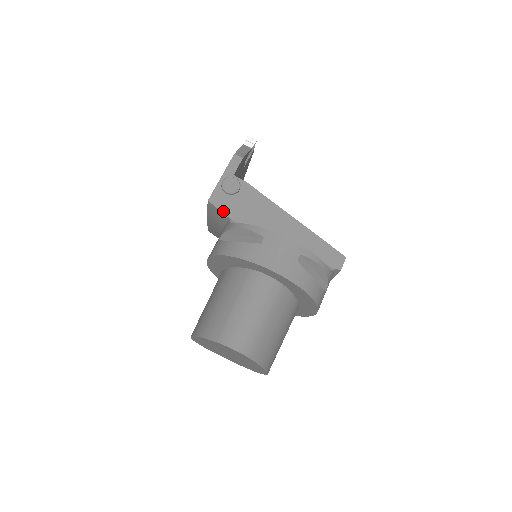
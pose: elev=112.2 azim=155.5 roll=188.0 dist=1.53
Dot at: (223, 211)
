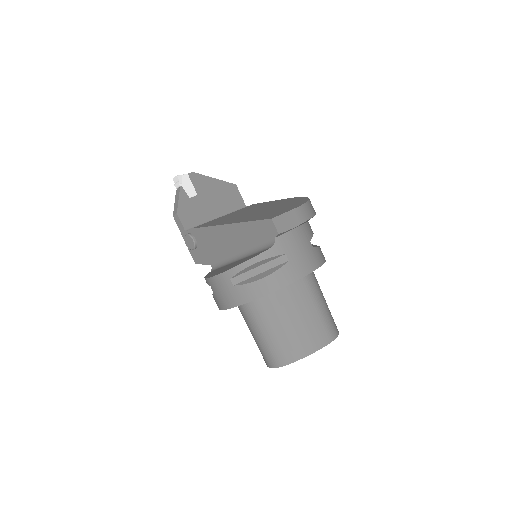
Dot at: (204, 263)
